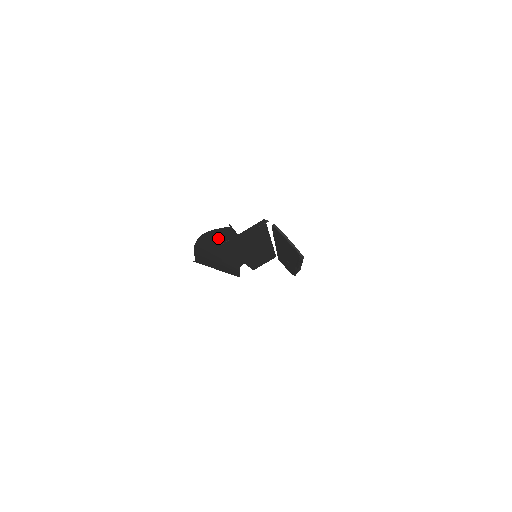
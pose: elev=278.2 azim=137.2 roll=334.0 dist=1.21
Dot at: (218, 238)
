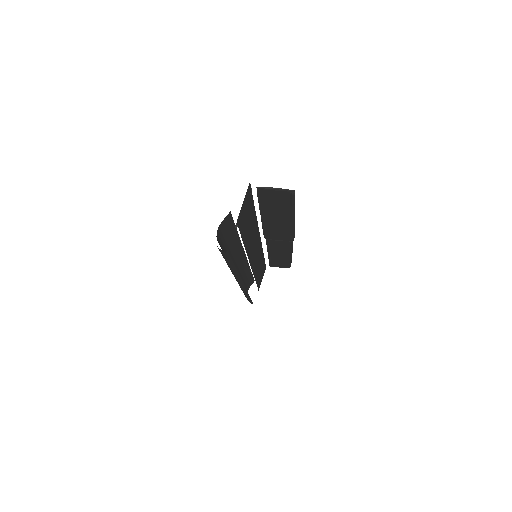
Dot at: (226, 239)
